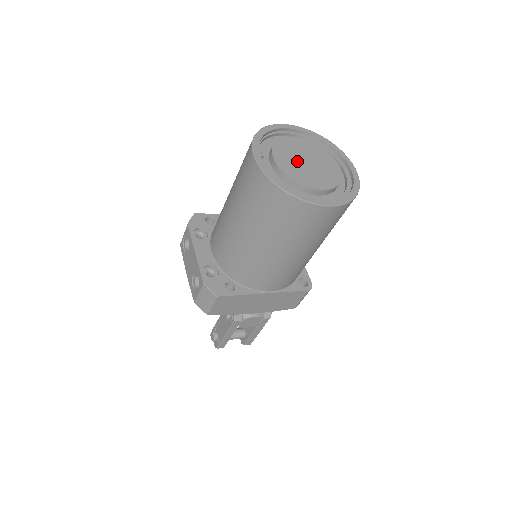
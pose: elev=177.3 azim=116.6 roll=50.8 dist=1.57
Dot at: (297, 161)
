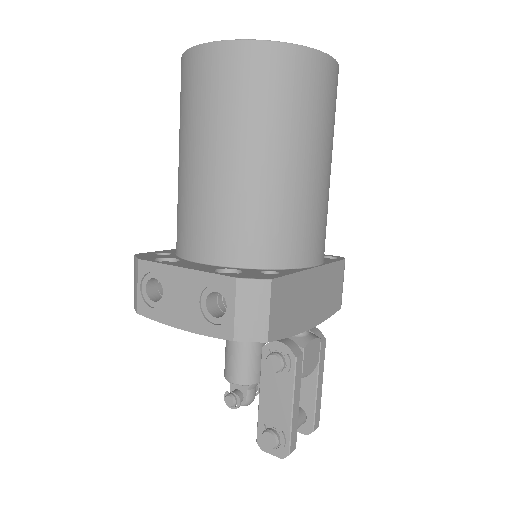
Dot at: occluded
